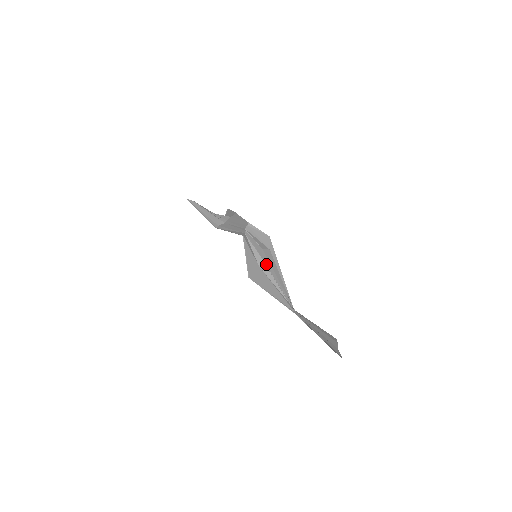
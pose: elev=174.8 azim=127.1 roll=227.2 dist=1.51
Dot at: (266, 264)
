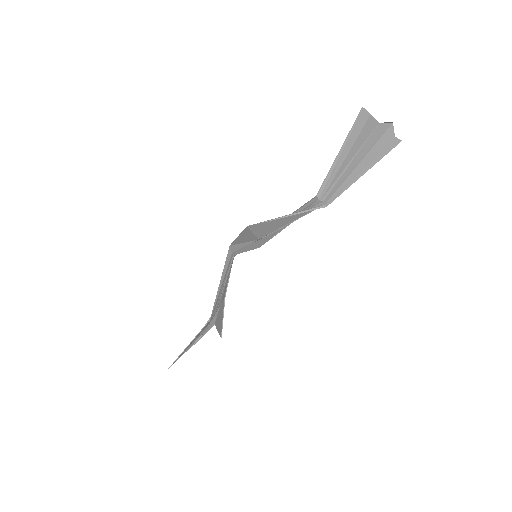
Dot at: occluded
